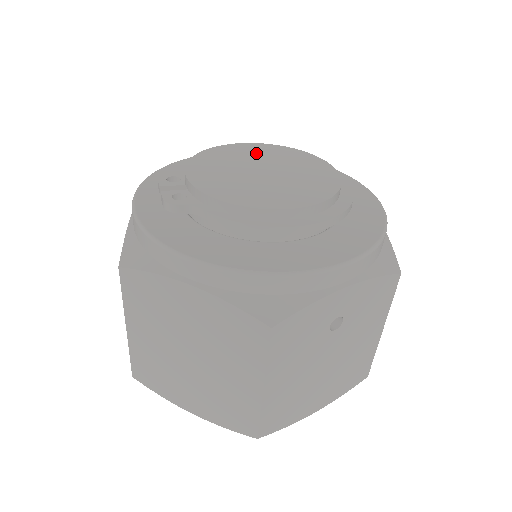
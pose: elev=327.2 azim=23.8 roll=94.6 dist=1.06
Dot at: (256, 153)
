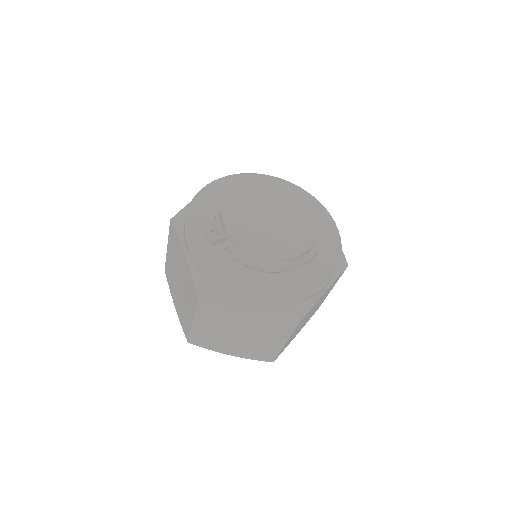
Dot at: (257, 196)
